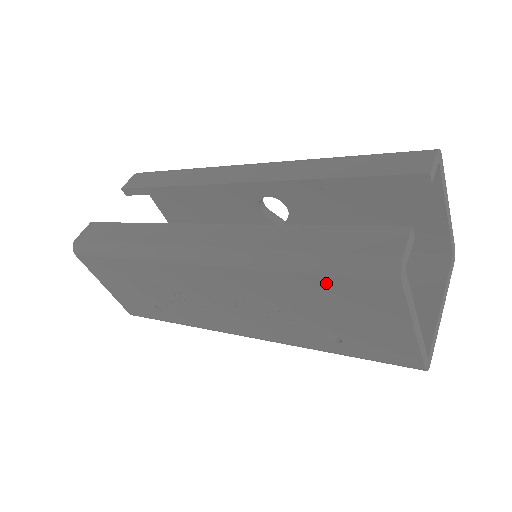
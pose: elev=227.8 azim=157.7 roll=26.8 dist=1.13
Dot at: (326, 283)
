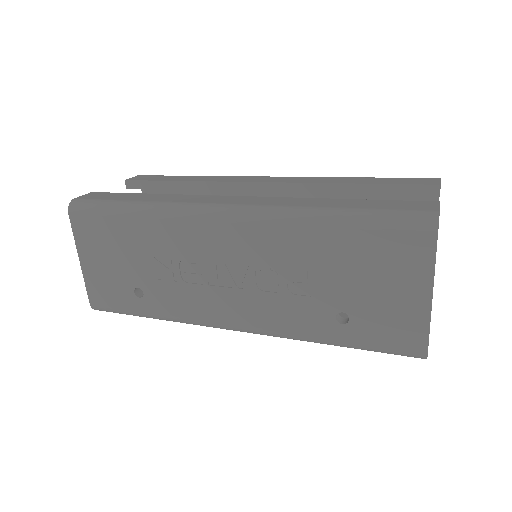
Dot at: (361, 237)
